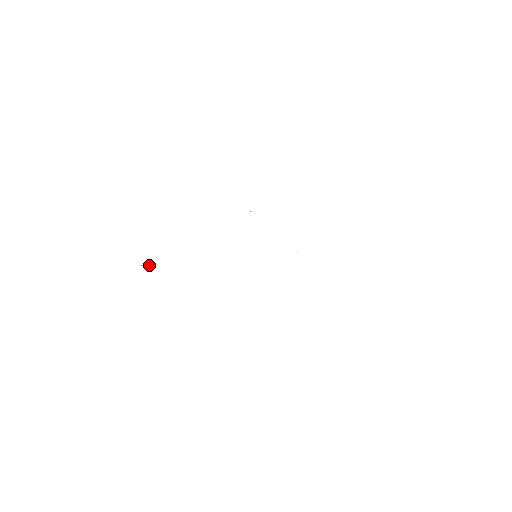
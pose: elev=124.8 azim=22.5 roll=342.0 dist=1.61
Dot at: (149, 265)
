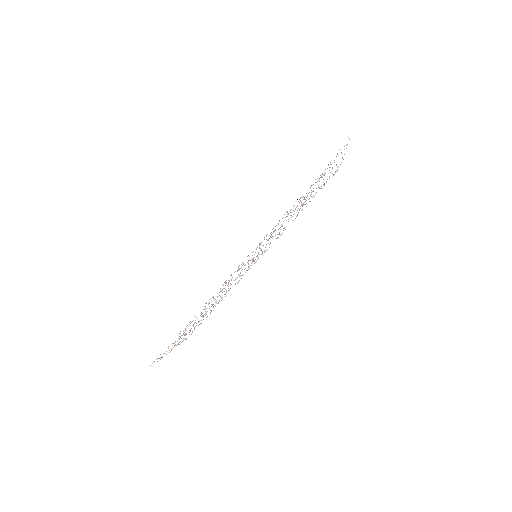
Dot at: (174, 346)
